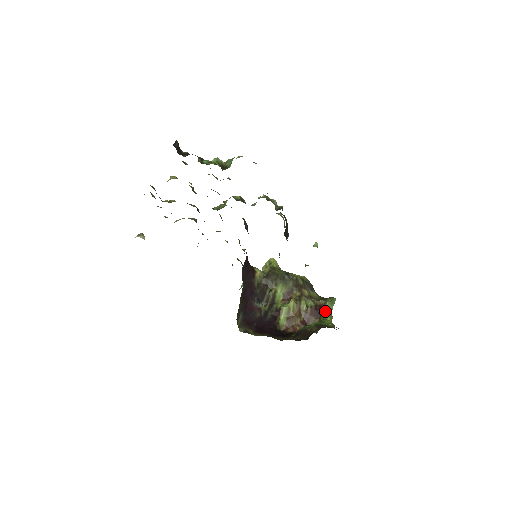
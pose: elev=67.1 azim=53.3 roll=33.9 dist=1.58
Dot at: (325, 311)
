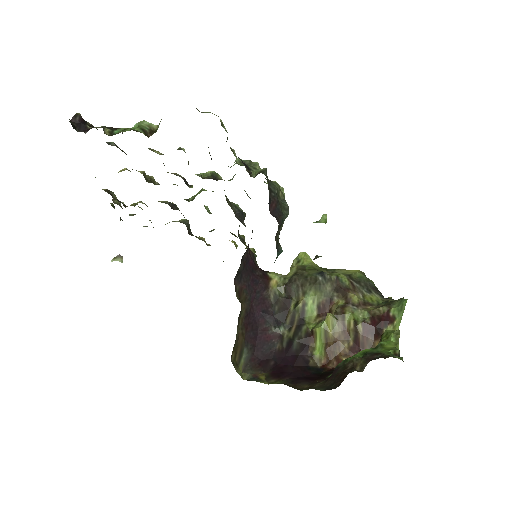
Dot at: (389, 325)
